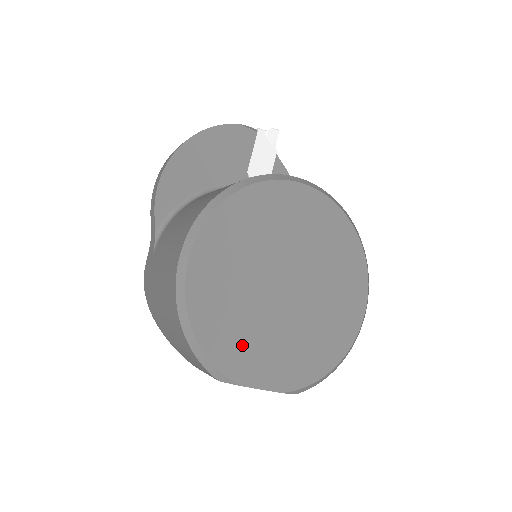
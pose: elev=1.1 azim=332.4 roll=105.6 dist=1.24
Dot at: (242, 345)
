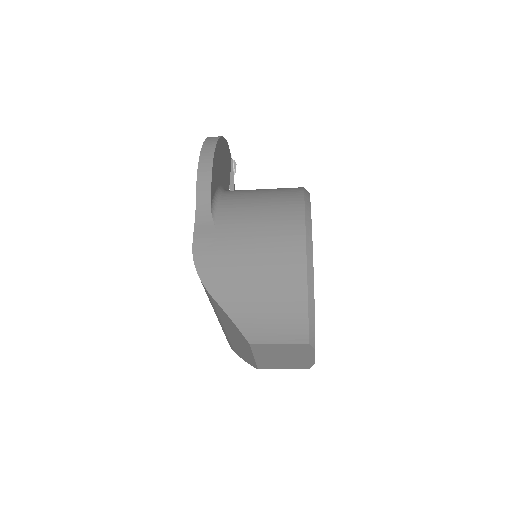
Dot at: occluded
